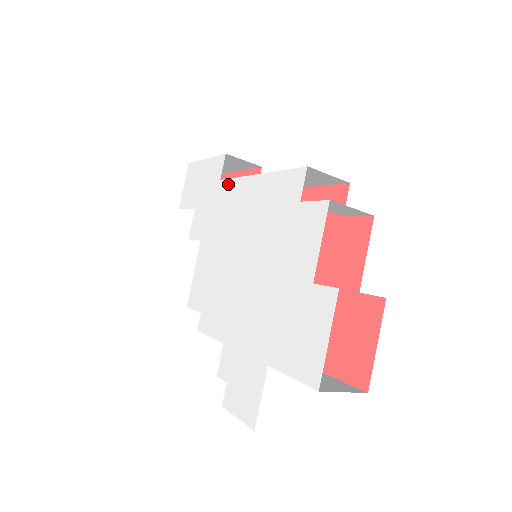
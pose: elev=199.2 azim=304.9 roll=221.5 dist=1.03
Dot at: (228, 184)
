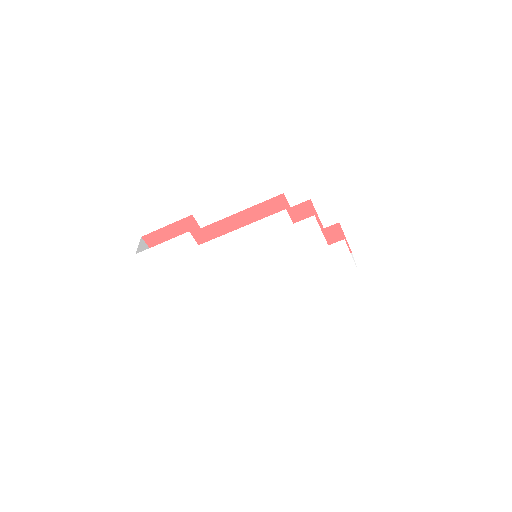
Dot at: (212, 244)
